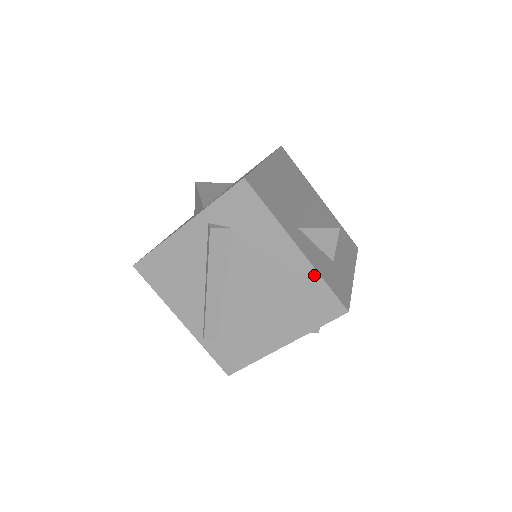
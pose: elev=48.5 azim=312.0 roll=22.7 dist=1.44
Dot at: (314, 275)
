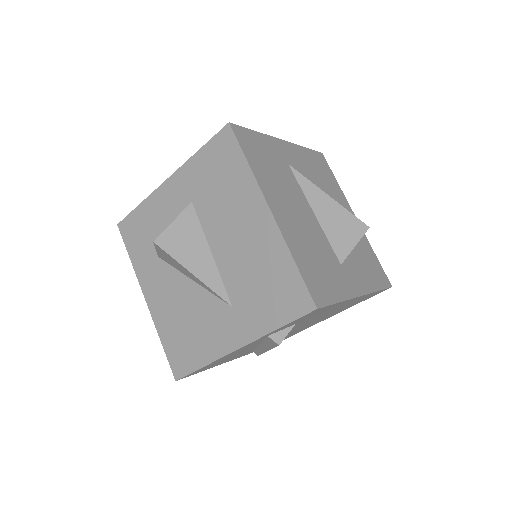
Dot at: (370, 294)
